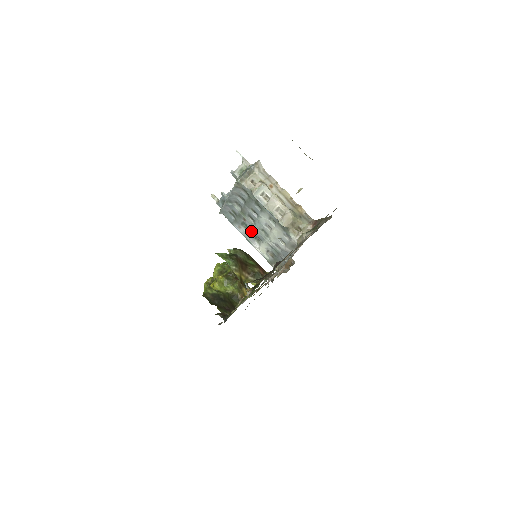
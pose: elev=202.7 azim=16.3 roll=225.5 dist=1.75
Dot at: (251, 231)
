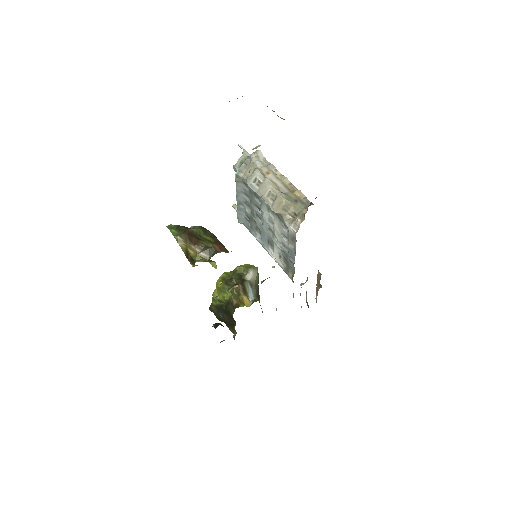
Dot at: (263, 235)
